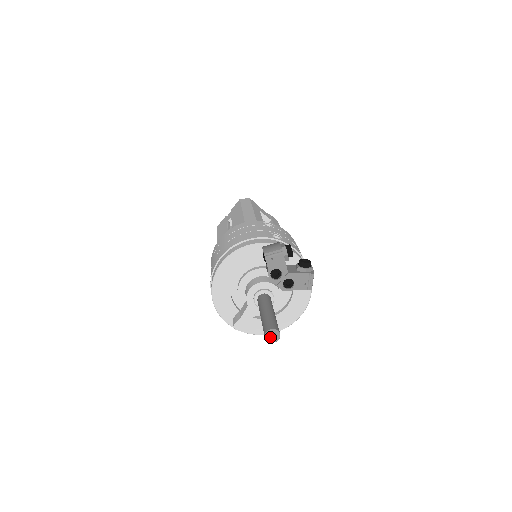
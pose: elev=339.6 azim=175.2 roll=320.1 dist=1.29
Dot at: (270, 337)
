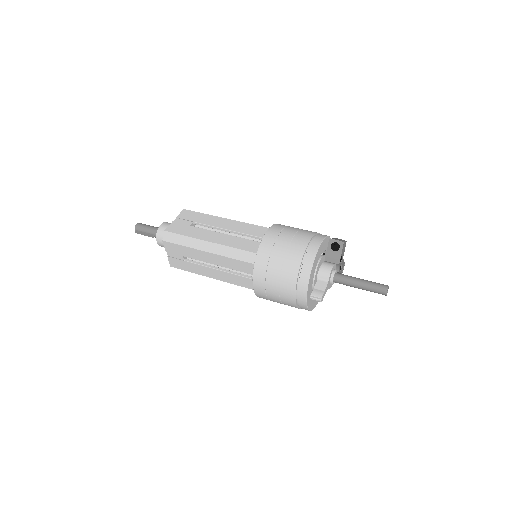
Dot at: (385, 292)
